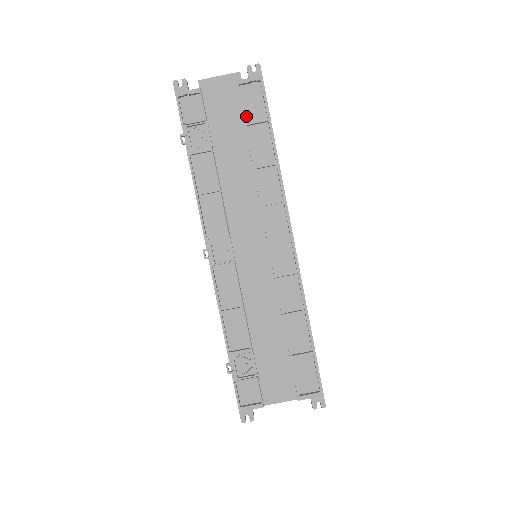
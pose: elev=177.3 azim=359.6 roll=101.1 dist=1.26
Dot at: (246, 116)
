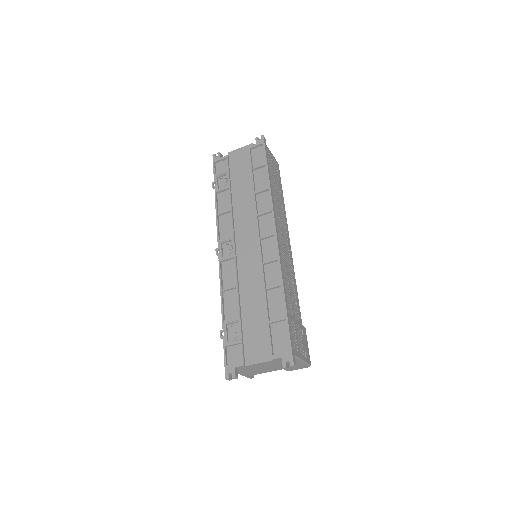
Dot at: (253, 165)
